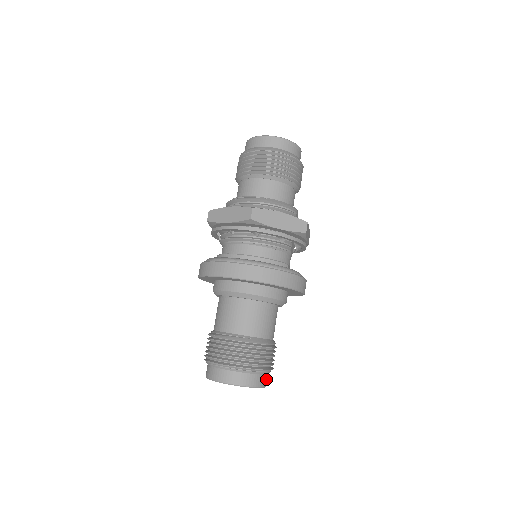
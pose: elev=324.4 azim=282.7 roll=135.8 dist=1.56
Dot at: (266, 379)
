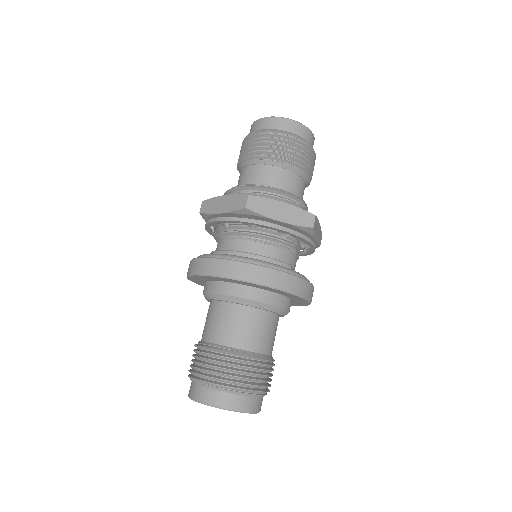
Dot at: (259, 403)
